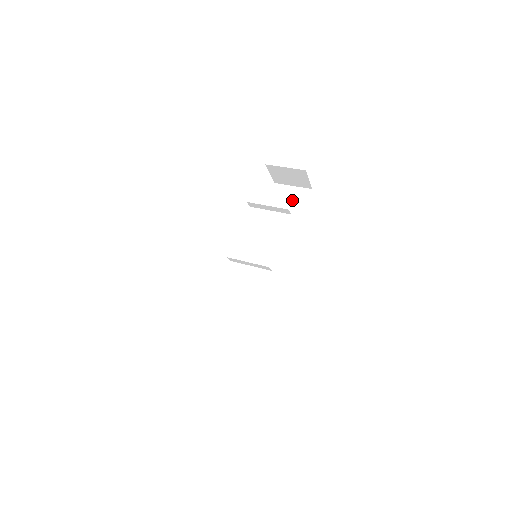
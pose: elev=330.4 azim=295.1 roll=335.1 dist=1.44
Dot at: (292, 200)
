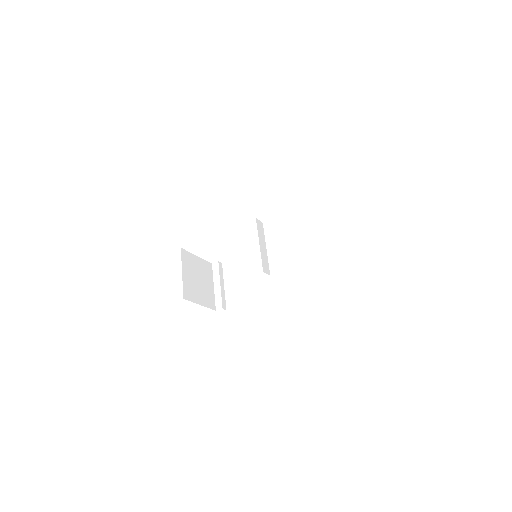
Dot at: (366, 243)
